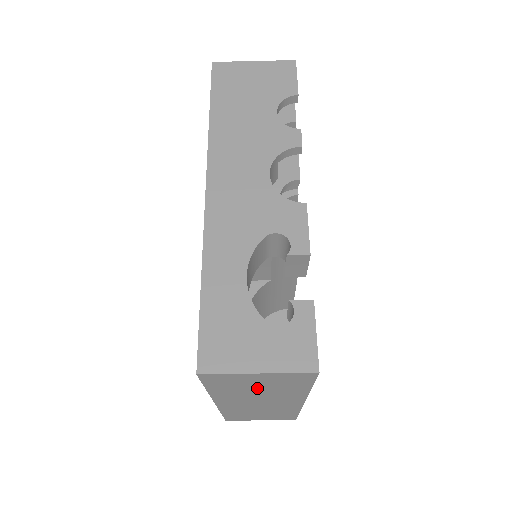
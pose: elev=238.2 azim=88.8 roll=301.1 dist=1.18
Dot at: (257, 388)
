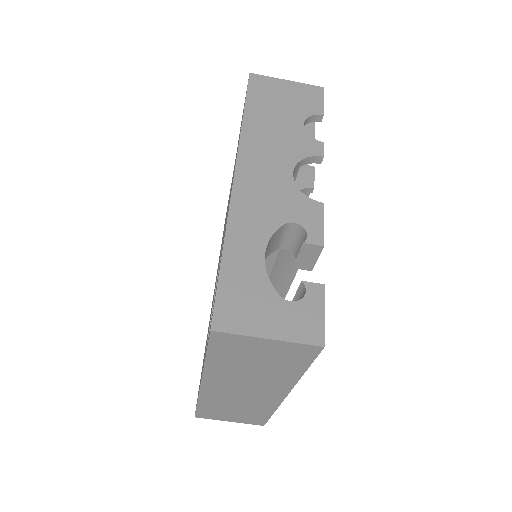
Dot at: (255, 364)
